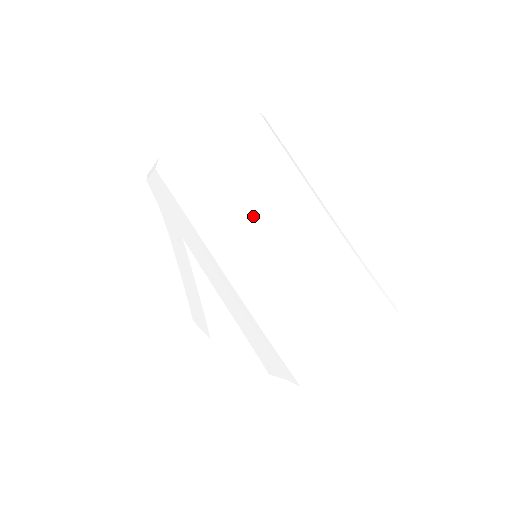
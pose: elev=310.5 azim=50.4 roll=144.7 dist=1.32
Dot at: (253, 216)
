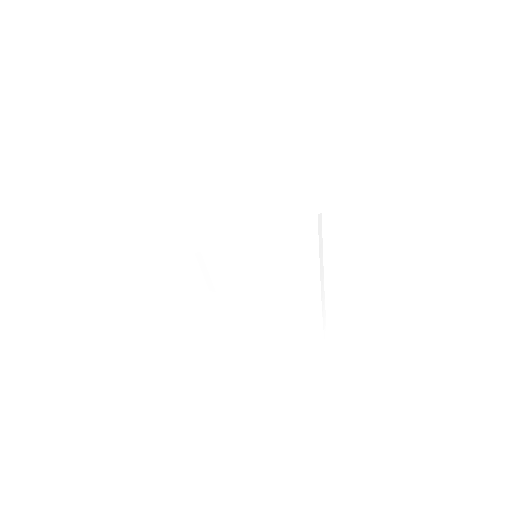
Dot at: (260, 289)
